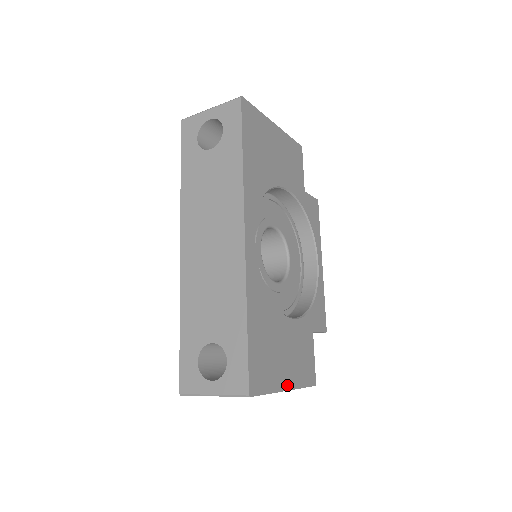
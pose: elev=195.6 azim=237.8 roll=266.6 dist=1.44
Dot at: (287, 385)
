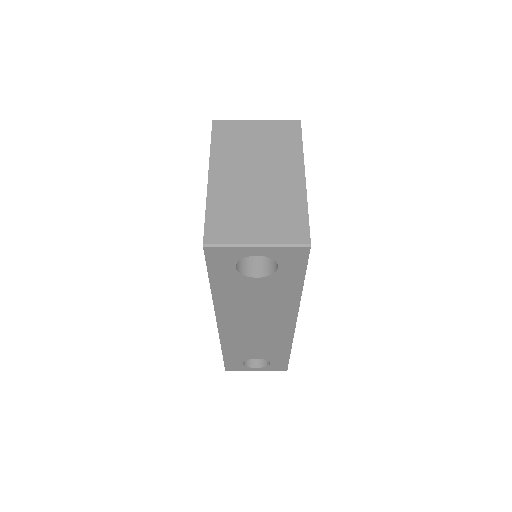
Dot at: occluded
